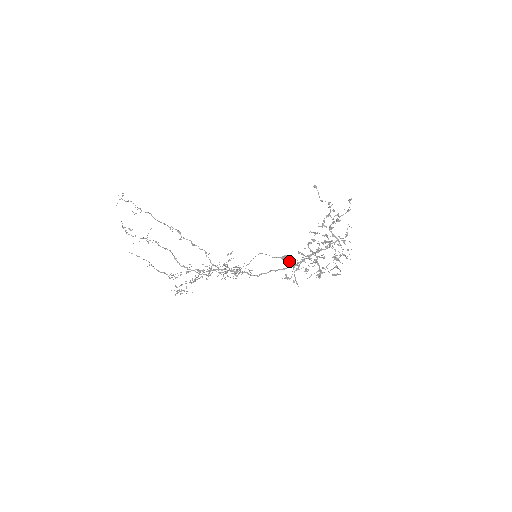
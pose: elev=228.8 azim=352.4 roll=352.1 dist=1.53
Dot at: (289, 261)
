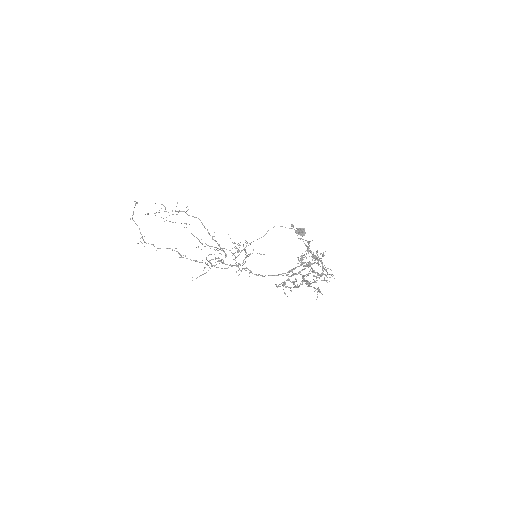
Dot at: (302, 235)
